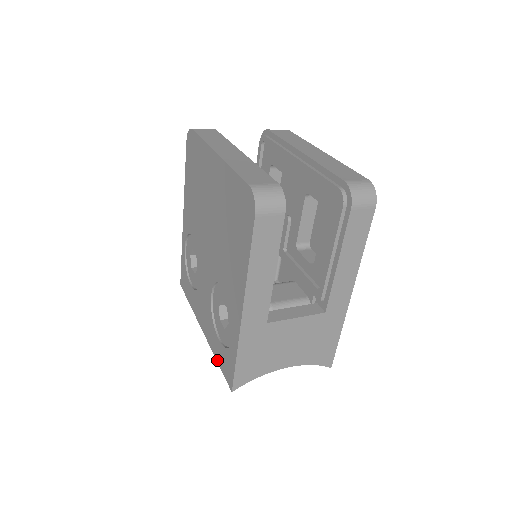
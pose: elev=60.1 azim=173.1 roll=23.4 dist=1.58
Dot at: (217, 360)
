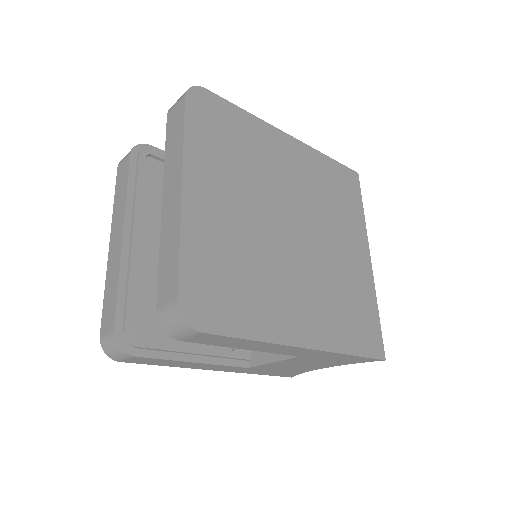
Dot at: occluded
